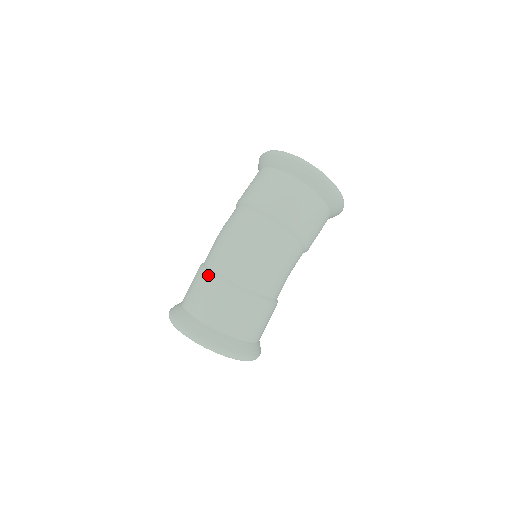
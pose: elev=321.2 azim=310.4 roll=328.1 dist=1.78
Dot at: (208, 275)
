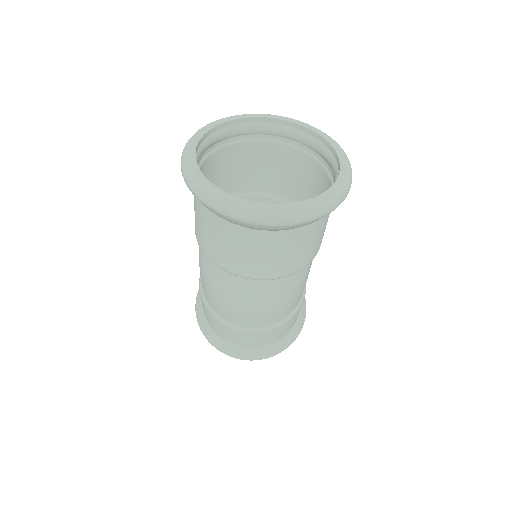
Dot at: (230, 329)
